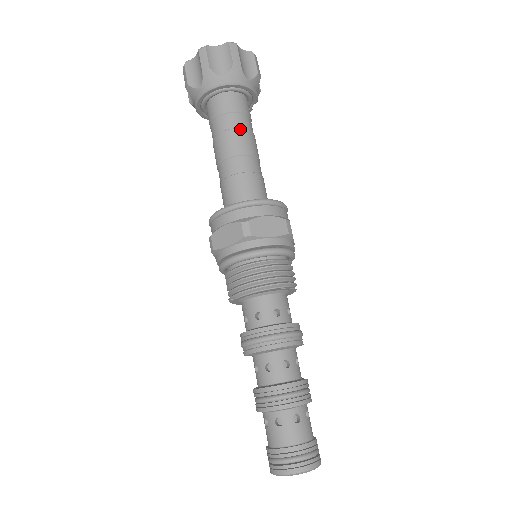
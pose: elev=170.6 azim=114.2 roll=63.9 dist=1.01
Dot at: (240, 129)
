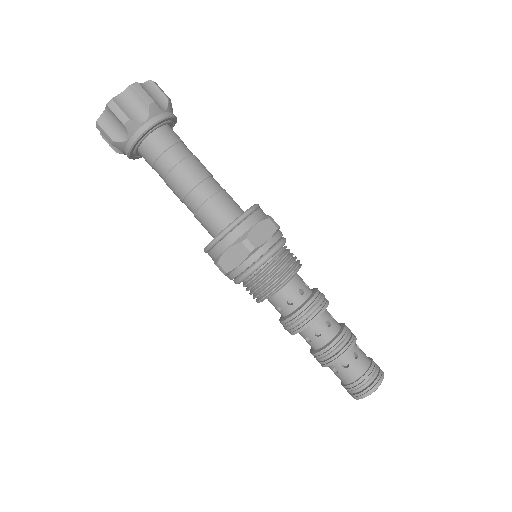
Dot at: (185, 160)
